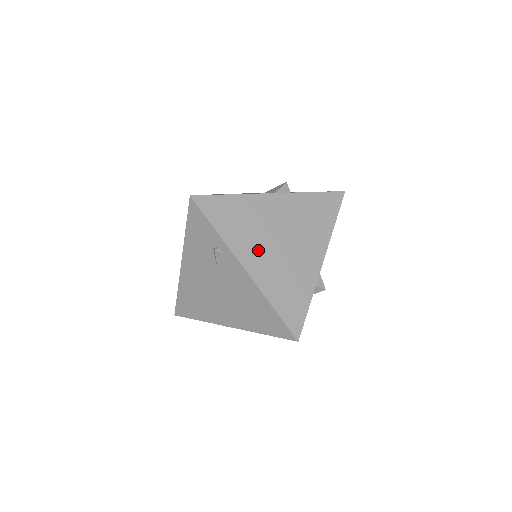
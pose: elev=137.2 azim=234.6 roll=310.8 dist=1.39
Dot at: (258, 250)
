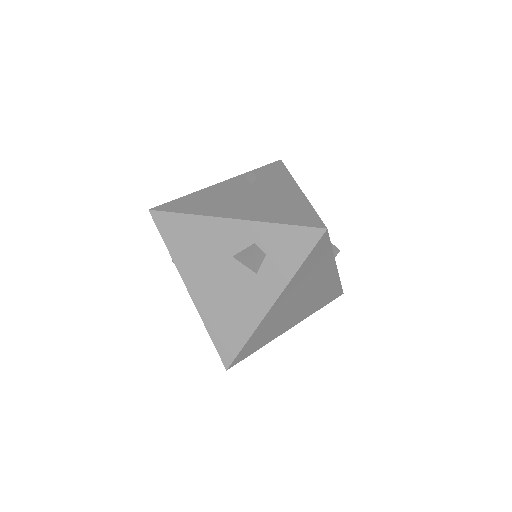
Dot at: (290, 319)
